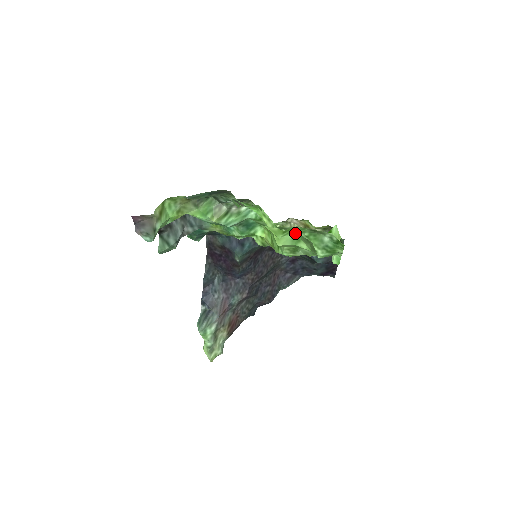
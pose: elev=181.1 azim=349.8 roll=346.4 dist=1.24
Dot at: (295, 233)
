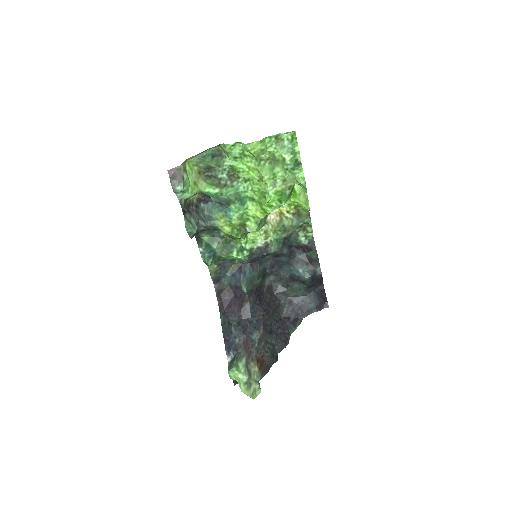
Dot at: (269, 165)
